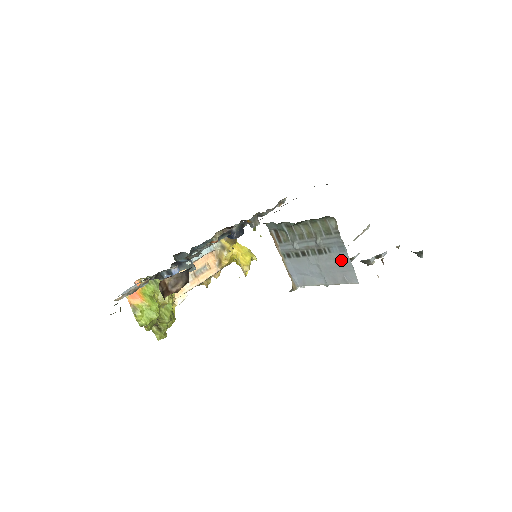
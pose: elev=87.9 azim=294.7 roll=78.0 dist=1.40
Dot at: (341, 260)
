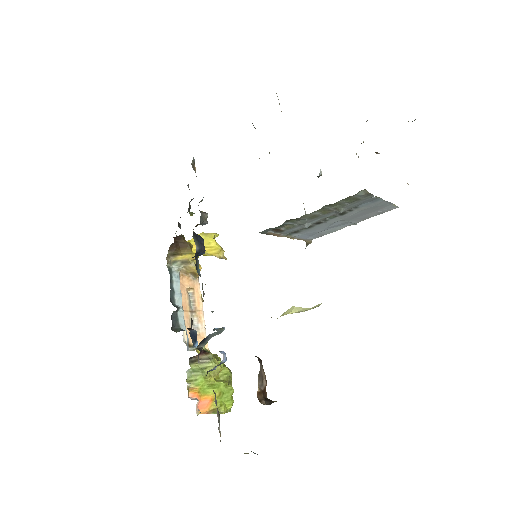
Dot at: (374, 206)
